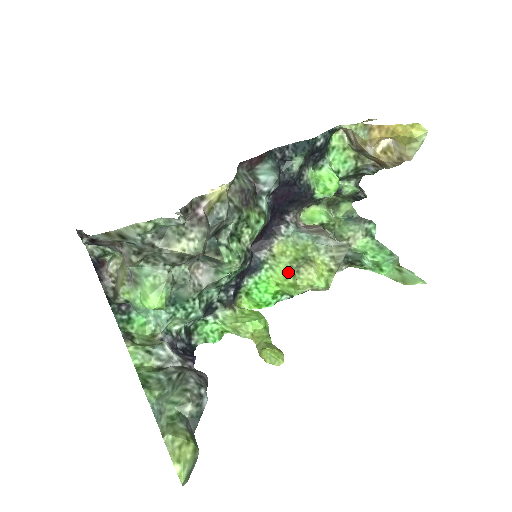
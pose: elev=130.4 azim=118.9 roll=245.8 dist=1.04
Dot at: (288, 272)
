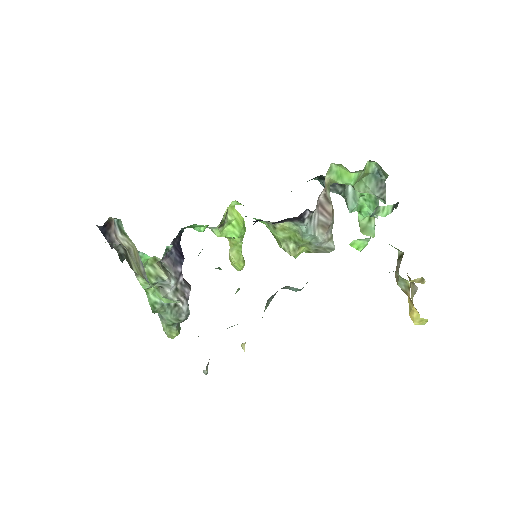
Dot at: (278, 240)
